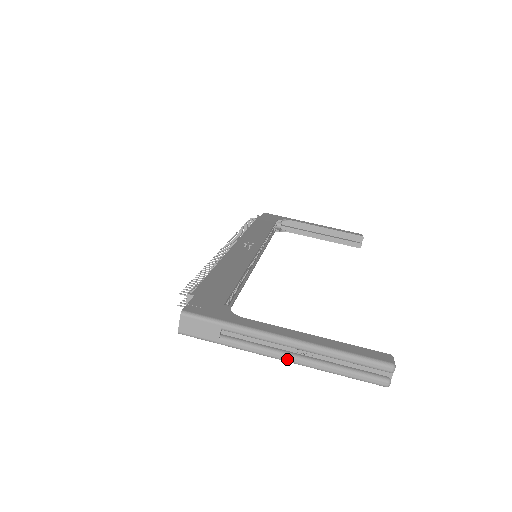
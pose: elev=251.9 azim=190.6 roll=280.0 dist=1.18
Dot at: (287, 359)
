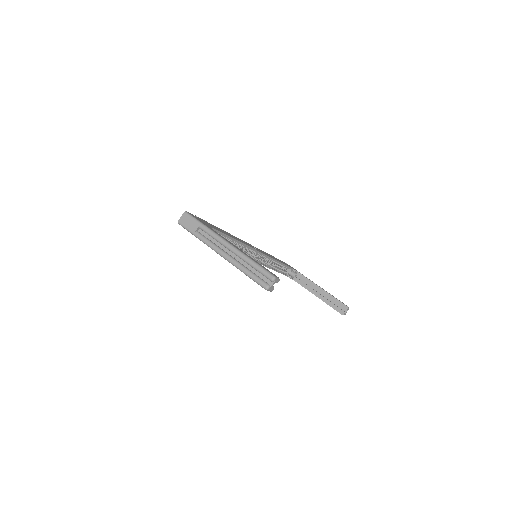
Dot at: (223, 254)
